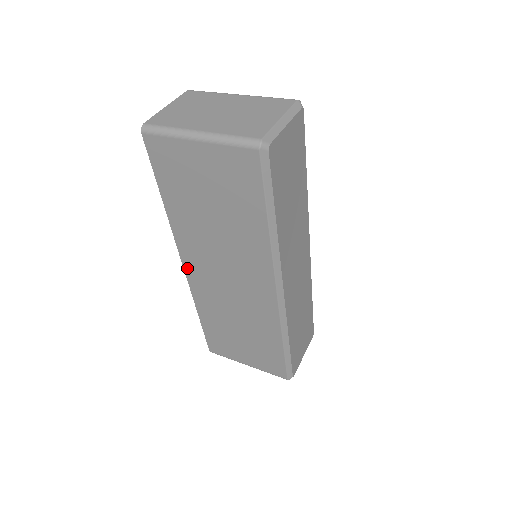
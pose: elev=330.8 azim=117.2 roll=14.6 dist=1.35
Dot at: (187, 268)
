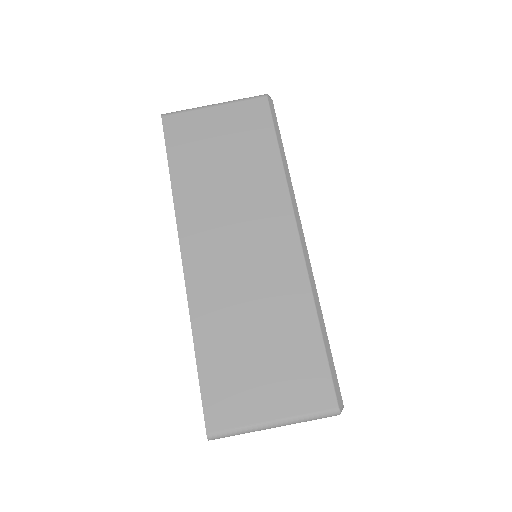
Dot at: occluded
